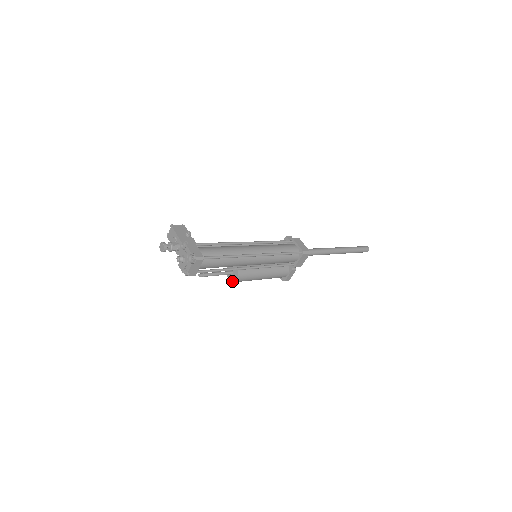
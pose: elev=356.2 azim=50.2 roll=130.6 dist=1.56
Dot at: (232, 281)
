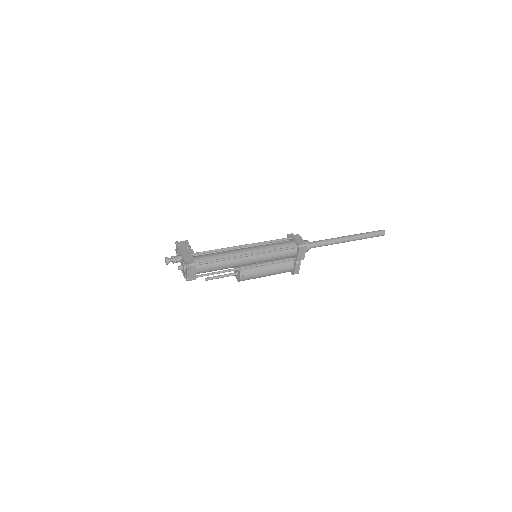
Dot at: (238, 281)
